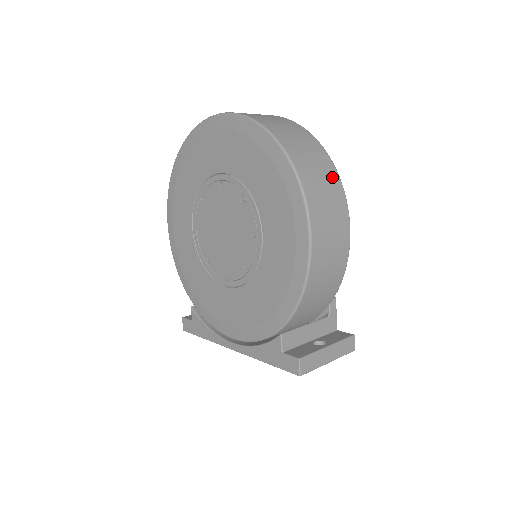
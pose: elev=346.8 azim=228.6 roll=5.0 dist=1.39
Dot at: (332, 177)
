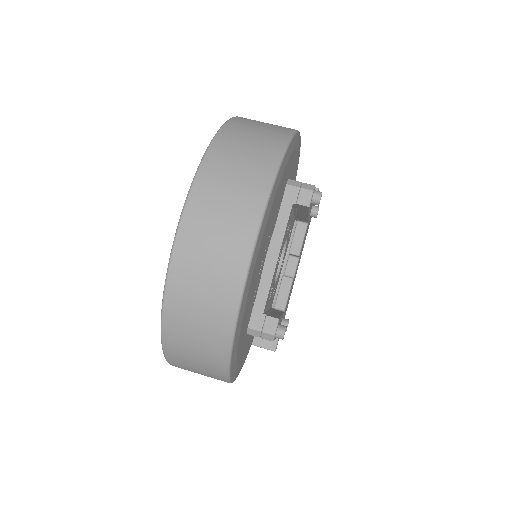
Dot at: (216, 376)
